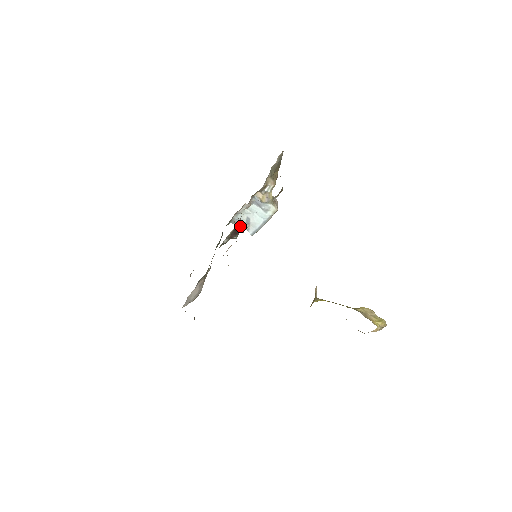
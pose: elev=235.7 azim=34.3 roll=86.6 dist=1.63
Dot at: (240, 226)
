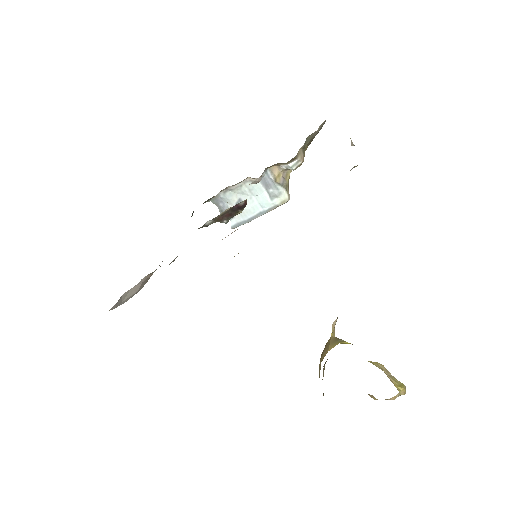
Dot at: (242, 205)
